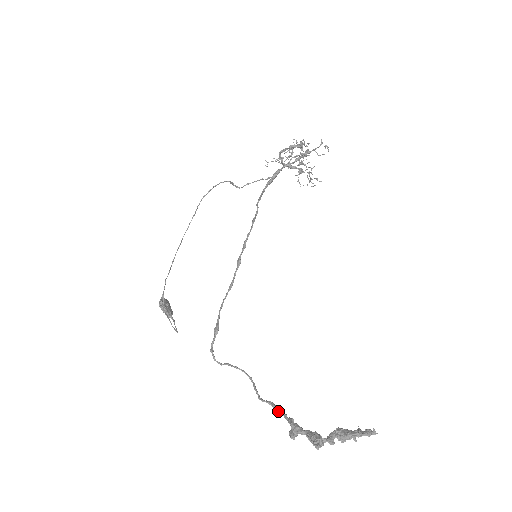
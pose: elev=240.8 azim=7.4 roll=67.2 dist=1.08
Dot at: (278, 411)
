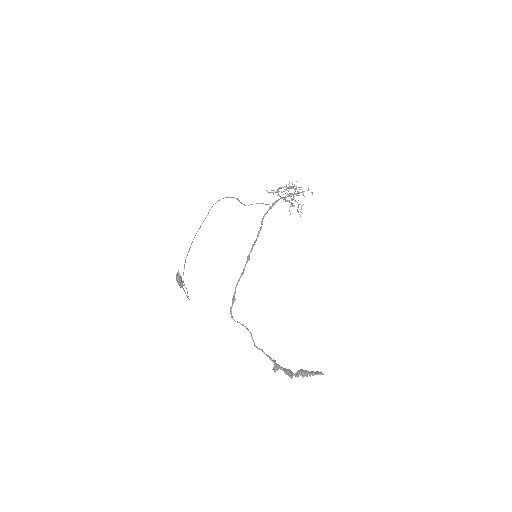
Dot at: (267, 355)
